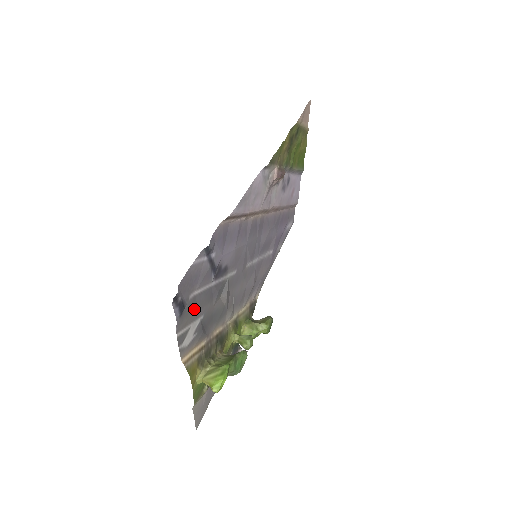
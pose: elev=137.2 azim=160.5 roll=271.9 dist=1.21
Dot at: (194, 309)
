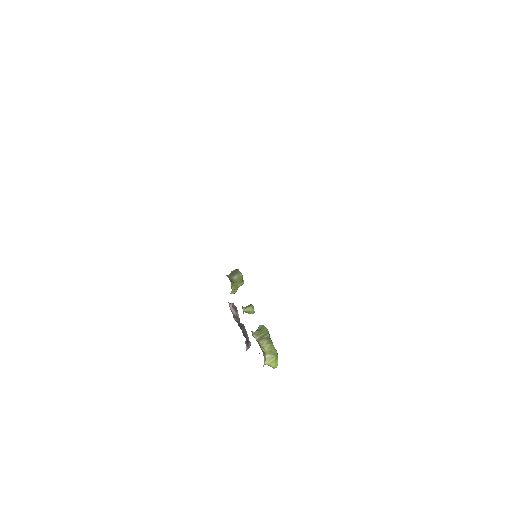
Dot at: occluded
